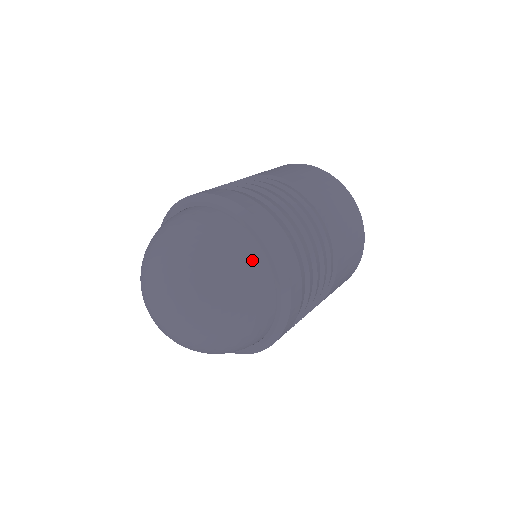
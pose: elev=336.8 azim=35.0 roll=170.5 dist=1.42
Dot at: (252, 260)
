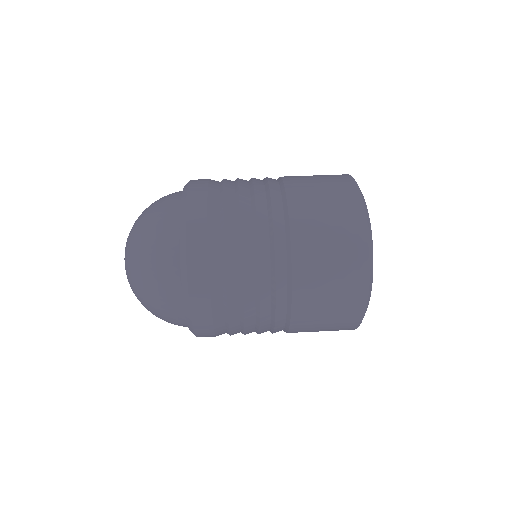
Dot at: (171, 312)
